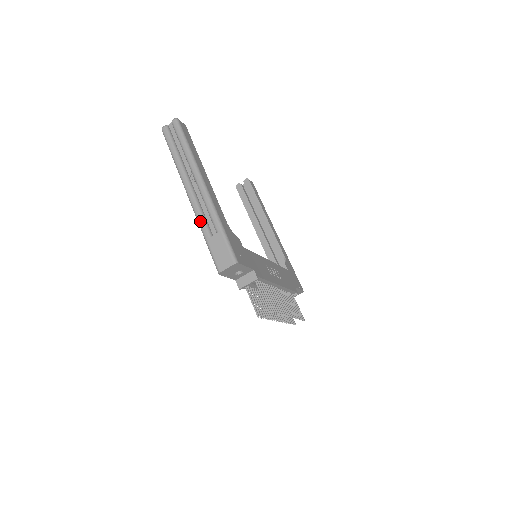
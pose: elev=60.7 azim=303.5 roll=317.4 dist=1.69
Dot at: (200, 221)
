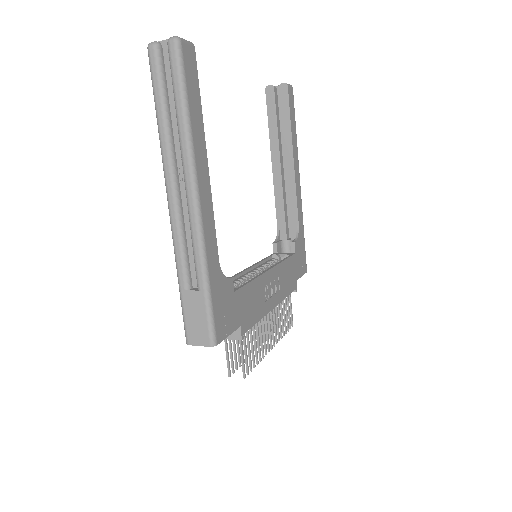
Dot at: (177, 257)
